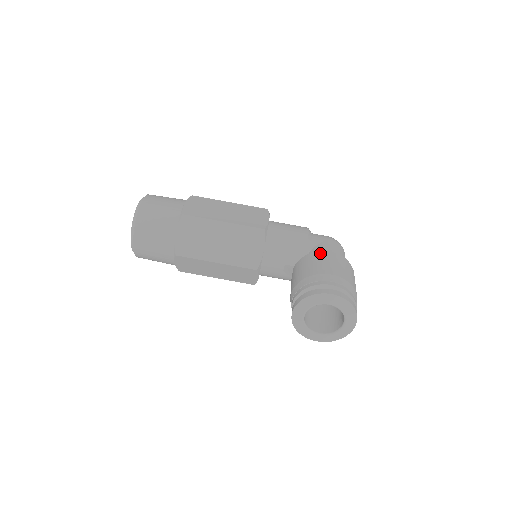
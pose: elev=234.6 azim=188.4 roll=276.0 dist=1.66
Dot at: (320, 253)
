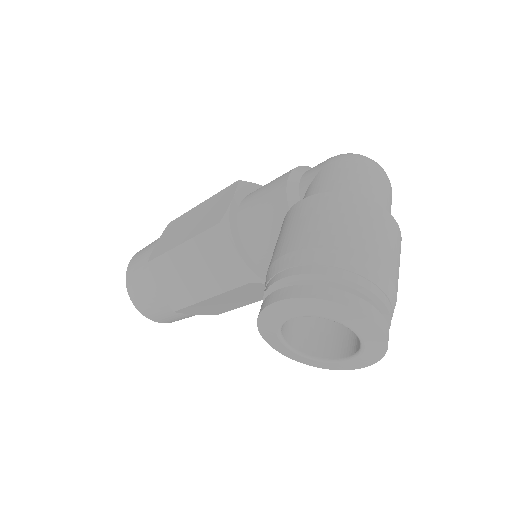
Dot at: (289, 213)
